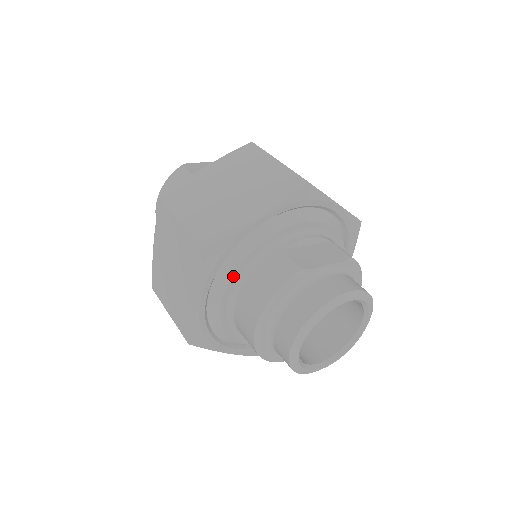
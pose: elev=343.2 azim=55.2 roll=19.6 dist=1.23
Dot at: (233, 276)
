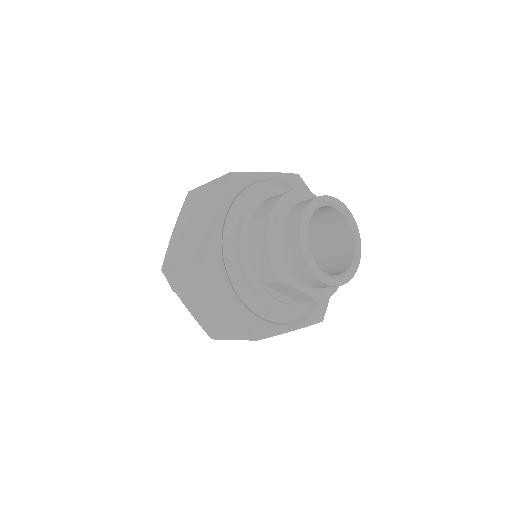
Dot at: (249, 200)
